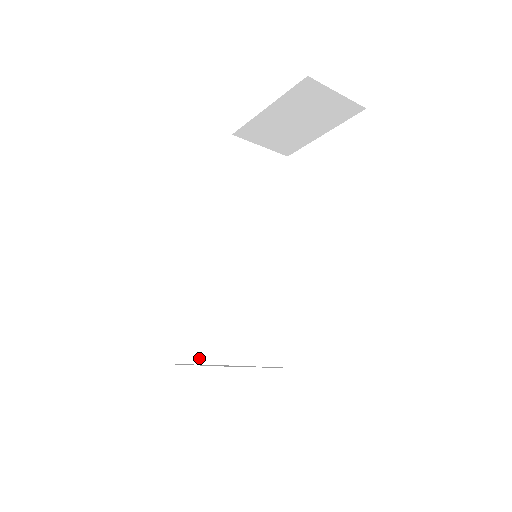
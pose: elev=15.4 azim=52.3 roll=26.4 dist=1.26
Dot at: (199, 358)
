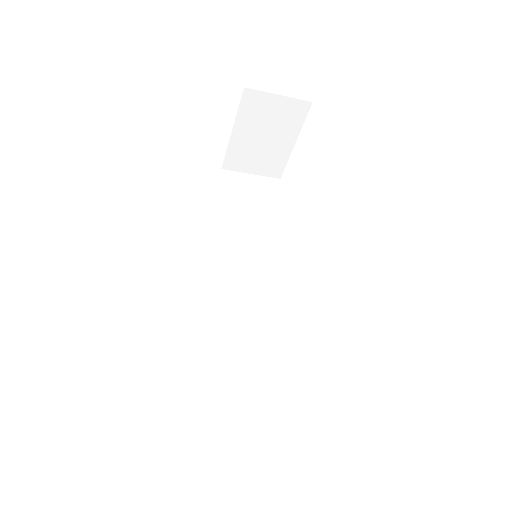
Dot at: (243, 387)
